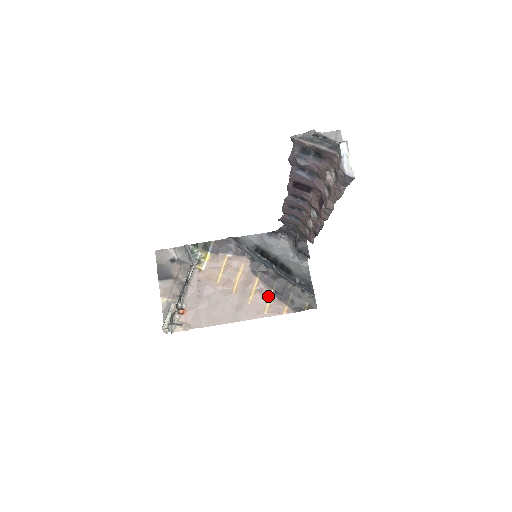
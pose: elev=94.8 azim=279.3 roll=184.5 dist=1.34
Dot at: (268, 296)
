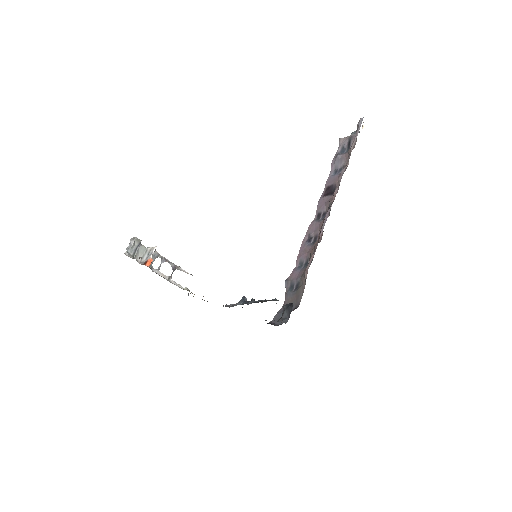
Dot at: occluded
